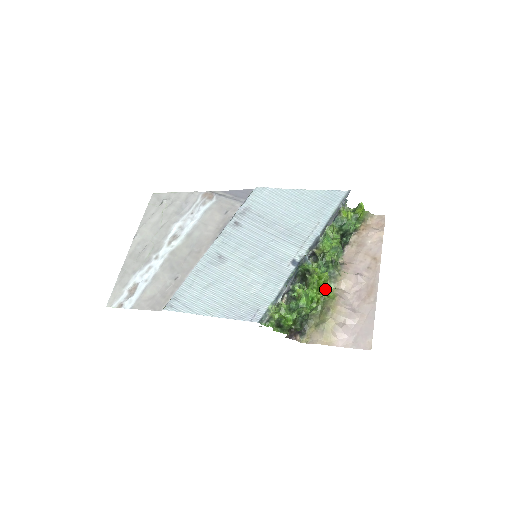
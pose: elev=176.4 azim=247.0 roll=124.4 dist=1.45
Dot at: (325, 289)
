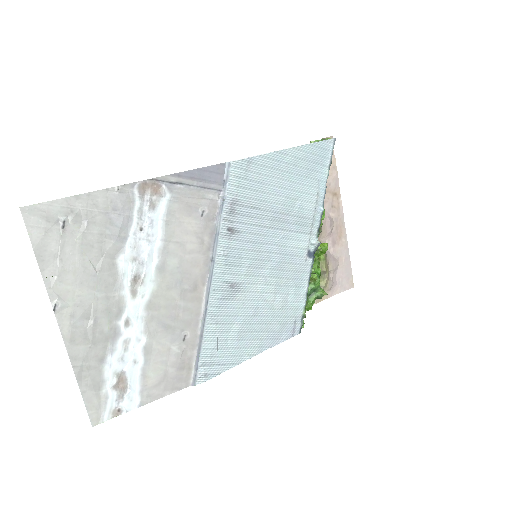
Dot at: occluded
